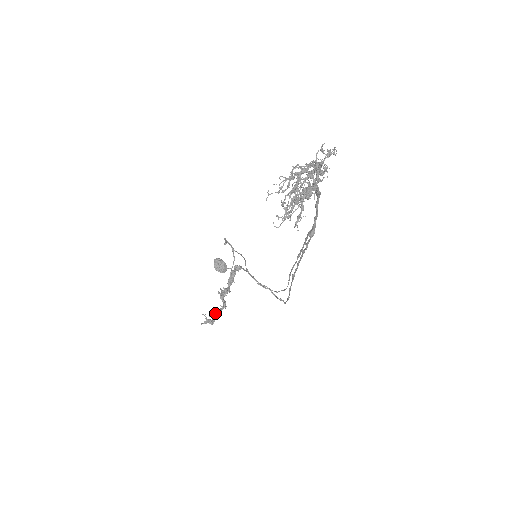
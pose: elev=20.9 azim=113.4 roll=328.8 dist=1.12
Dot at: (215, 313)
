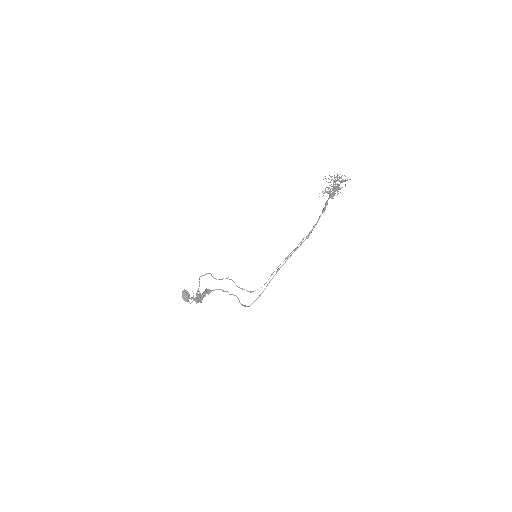
Dot at: occluded
